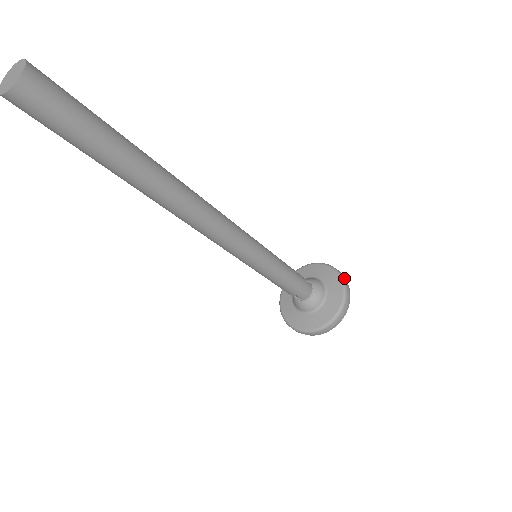
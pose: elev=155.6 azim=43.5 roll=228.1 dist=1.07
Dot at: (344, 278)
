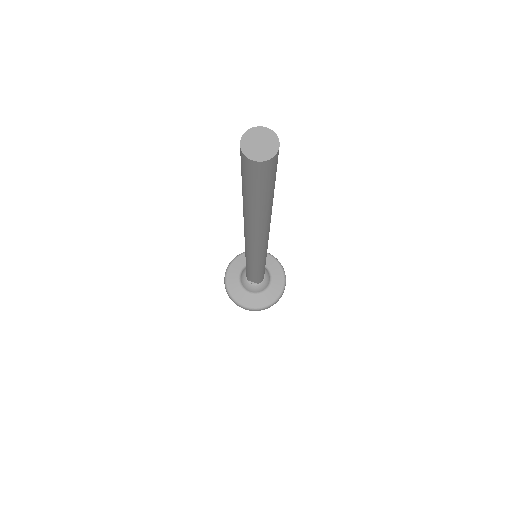
Dot at: occluded
